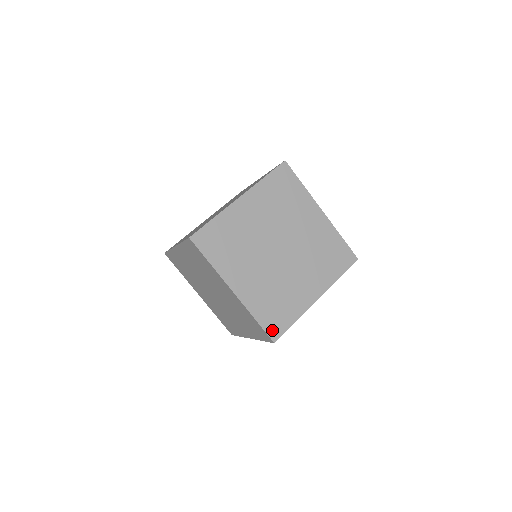
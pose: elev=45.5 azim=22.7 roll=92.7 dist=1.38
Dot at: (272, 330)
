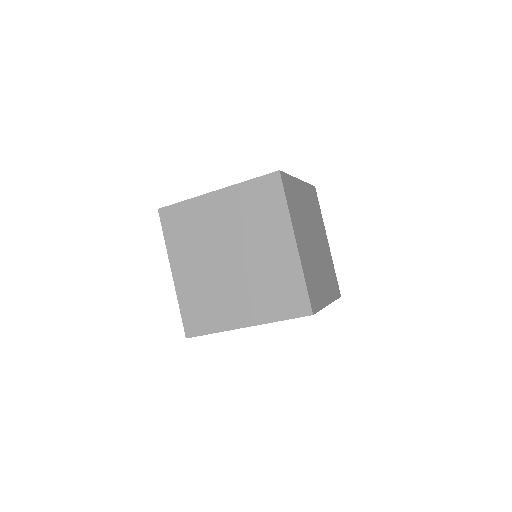
Dot at: (312, 301)
